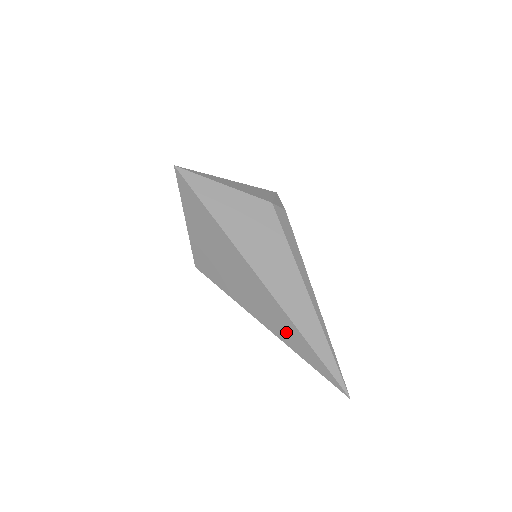
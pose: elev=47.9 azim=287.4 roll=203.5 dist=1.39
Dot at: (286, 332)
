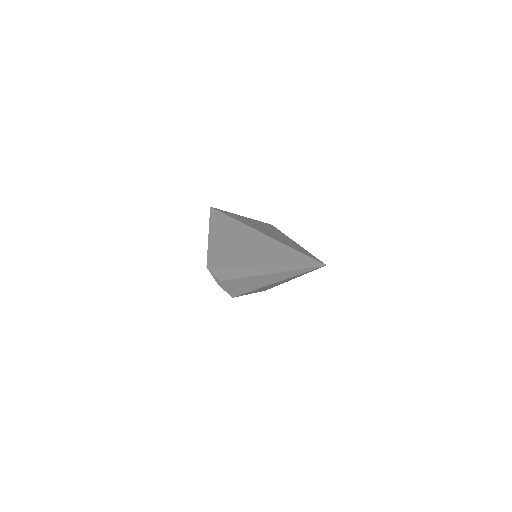
Dot at: (274, 255)
